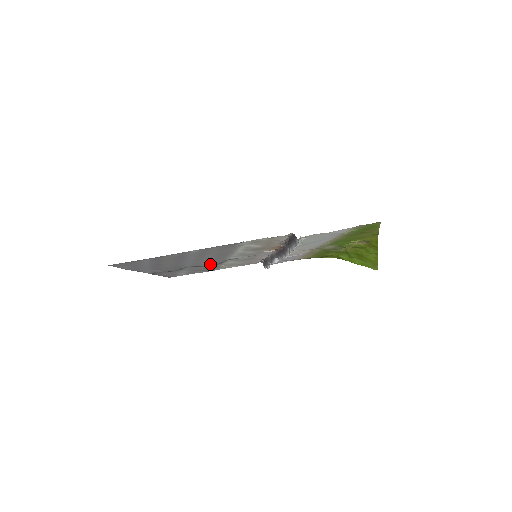
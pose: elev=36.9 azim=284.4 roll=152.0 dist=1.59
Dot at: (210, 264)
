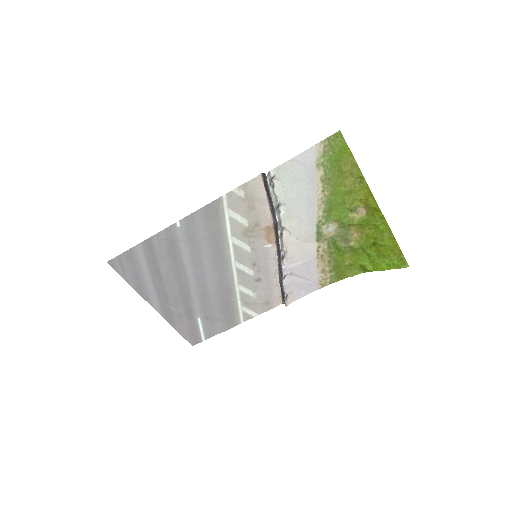
Dot at: (218, 290)
